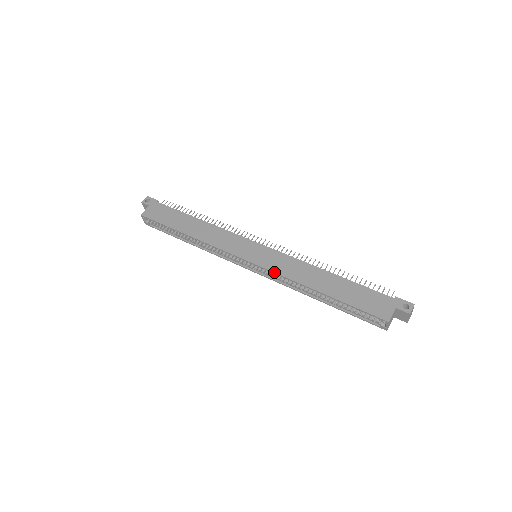
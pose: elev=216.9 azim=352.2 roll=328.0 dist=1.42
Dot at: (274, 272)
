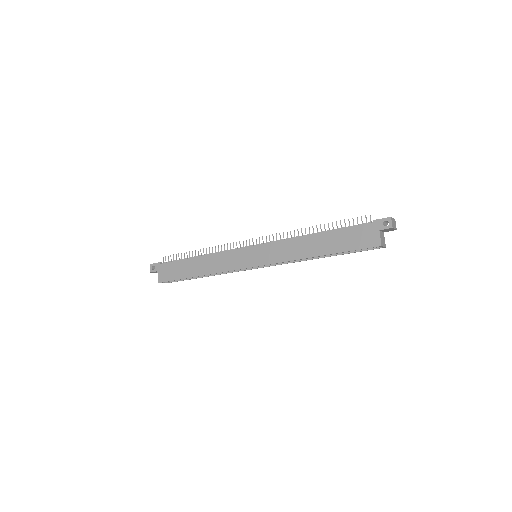
Dot at: (277, 263)
